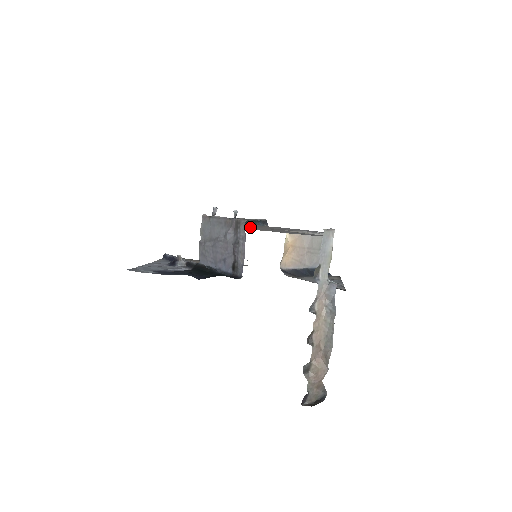
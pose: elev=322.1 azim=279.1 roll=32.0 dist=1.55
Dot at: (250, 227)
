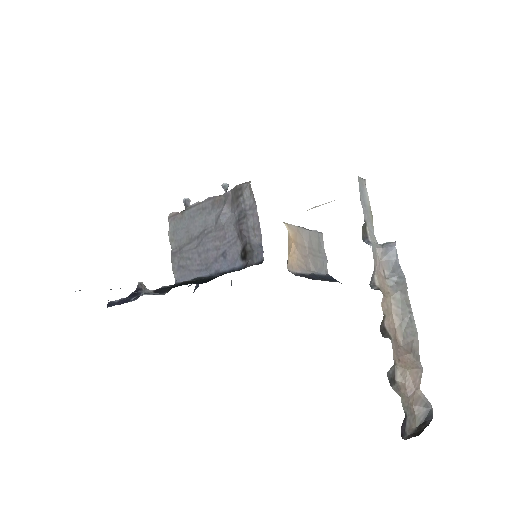
Dot at: occluded
